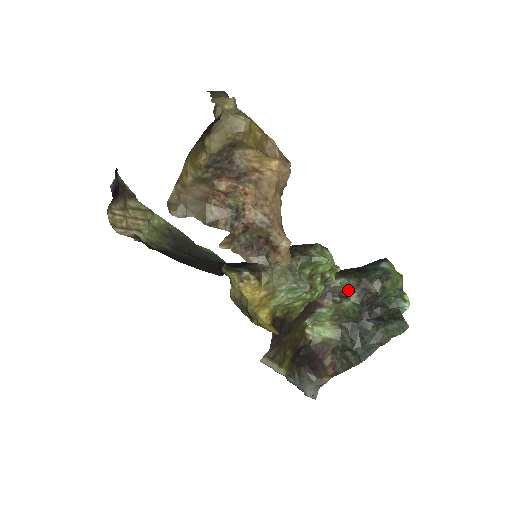
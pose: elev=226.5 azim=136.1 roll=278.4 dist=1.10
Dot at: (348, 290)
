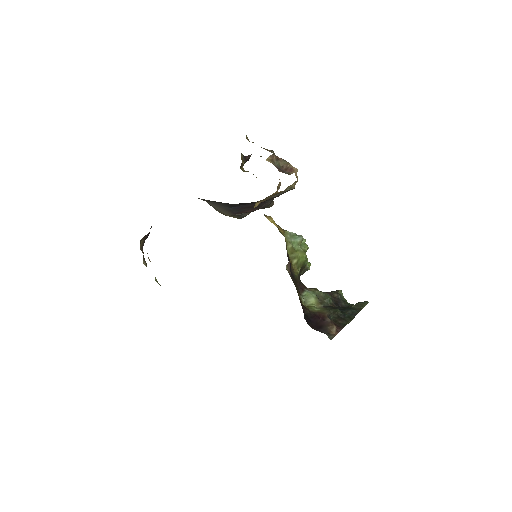
Dot at: occluded
